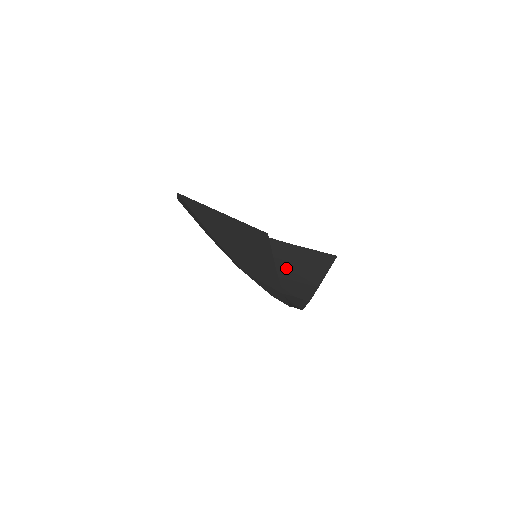
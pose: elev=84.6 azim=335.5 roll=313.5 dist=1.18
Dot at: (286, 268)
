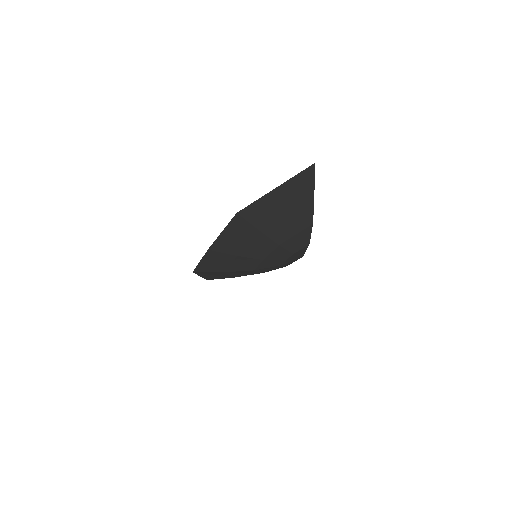
Dot at: occluded
